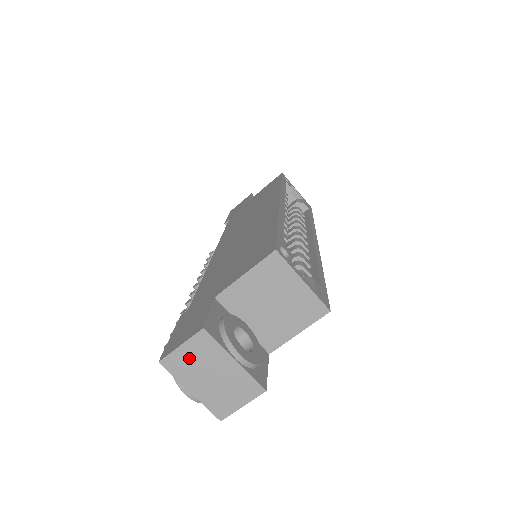
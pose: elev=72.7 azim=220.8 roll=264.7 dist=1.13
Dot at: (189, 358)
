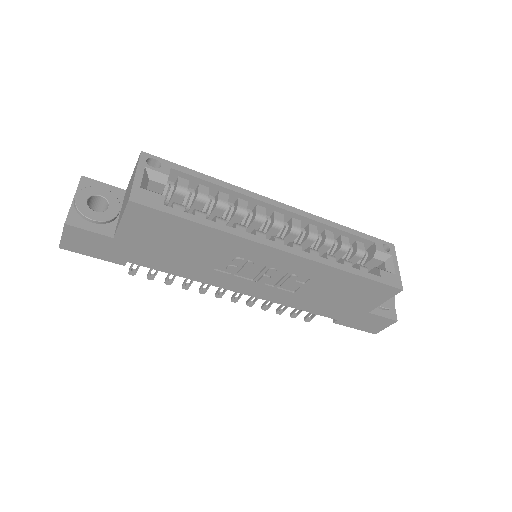
Dot at: occluded
